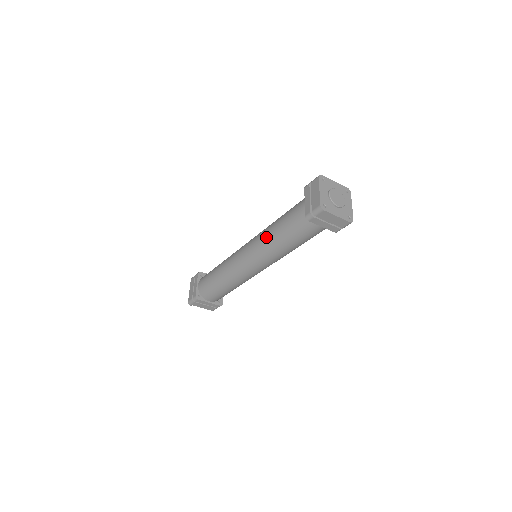
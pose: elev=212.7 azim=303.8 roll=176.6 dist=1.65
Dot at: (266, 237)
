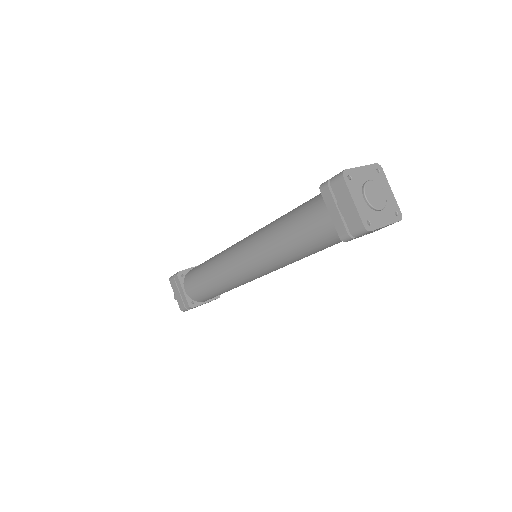
Dot at: (274, 250)
